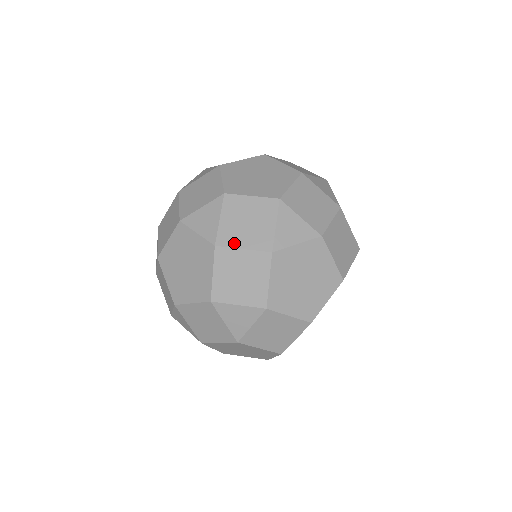
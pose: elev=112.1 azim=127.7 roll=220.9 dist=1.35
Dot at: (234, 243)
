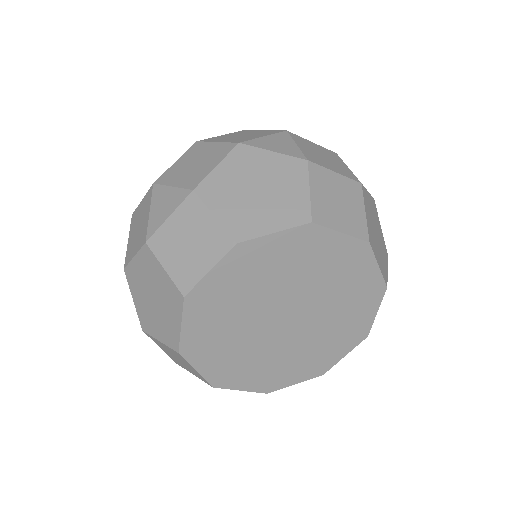
Dot at: (214, 140)
